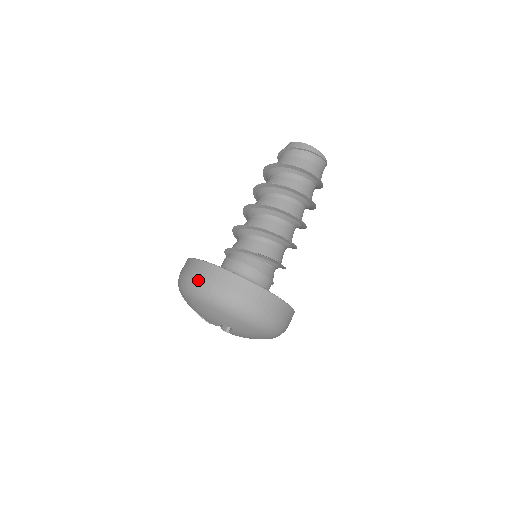
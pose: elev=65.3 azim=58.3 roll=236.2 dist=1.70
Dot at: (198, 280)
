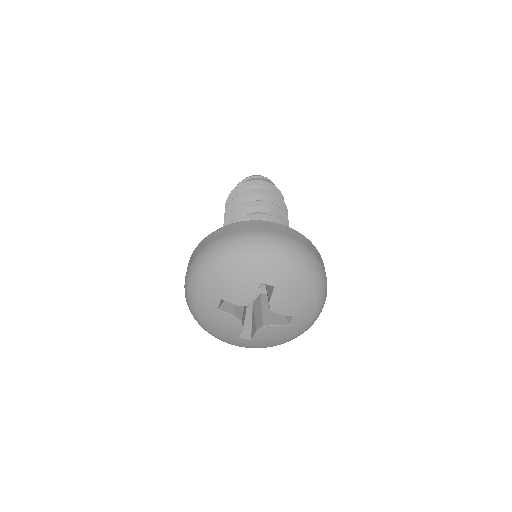
Dot at: (213, 243)
